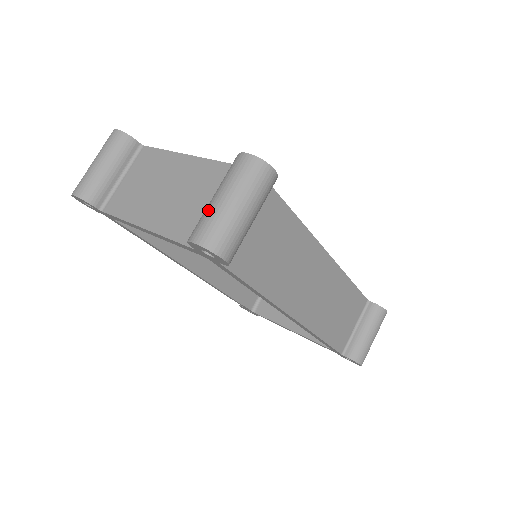
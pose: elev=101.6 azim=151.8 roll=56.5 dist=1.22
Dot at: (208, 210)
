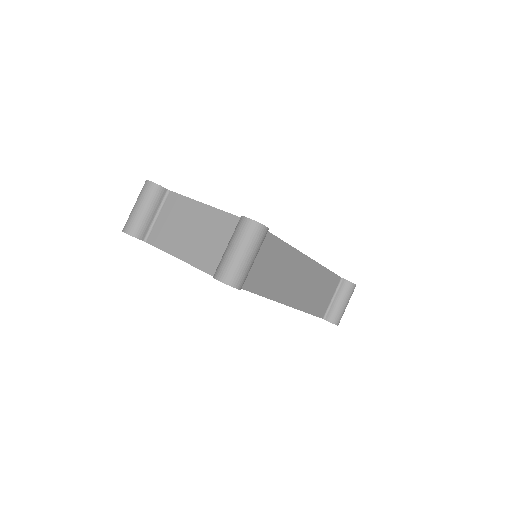
Dot at: (225, 257)
